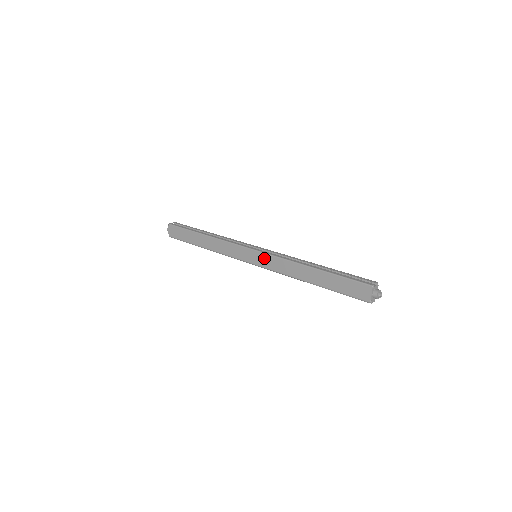
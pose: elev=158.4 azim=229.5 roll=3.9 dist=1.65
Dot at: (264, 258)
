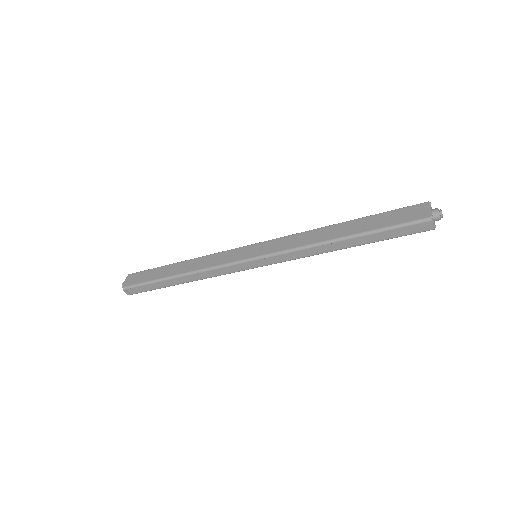
Dot at: (271, 244)
